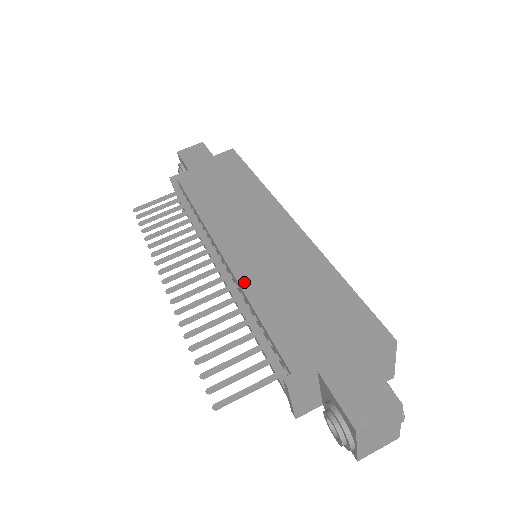
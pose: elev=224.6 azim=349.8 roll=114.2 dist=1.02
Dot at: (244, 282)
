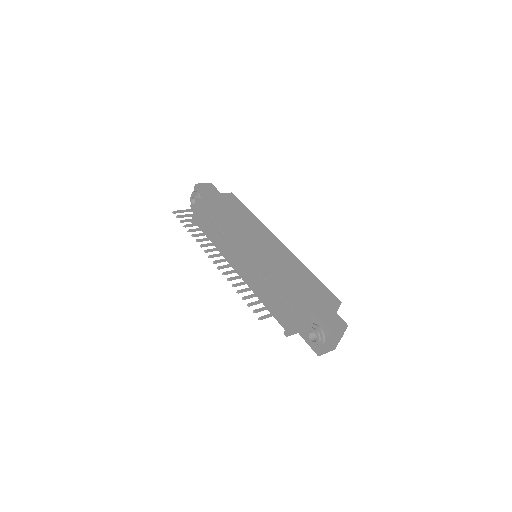
Dot at: (262, 265)
